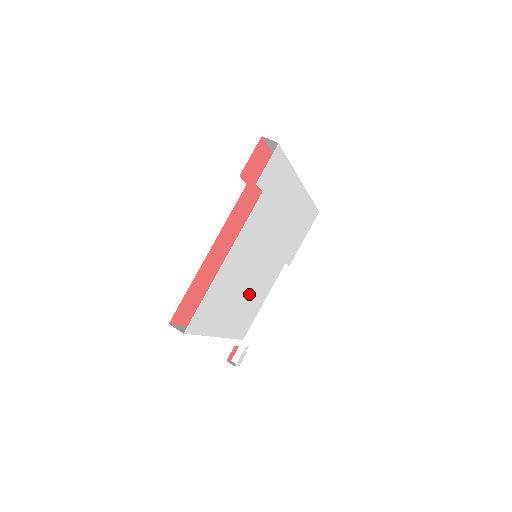
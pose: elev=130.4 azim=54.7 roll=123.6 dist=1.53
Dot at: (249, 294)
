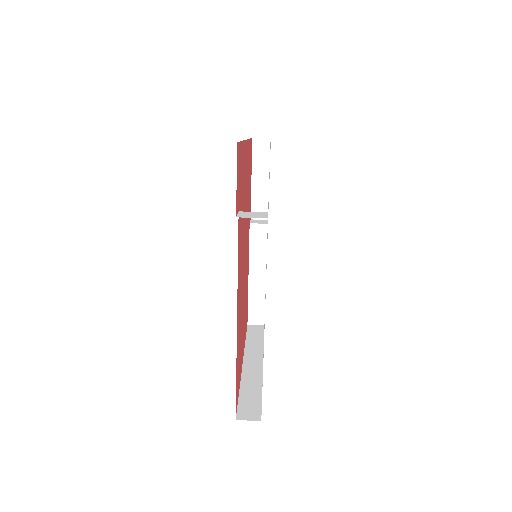
Dot at: occluded
